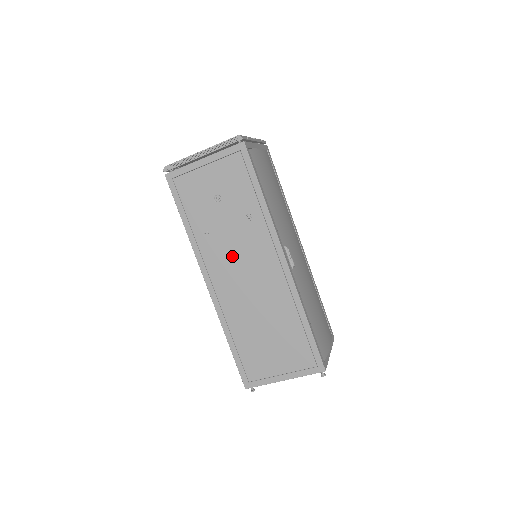
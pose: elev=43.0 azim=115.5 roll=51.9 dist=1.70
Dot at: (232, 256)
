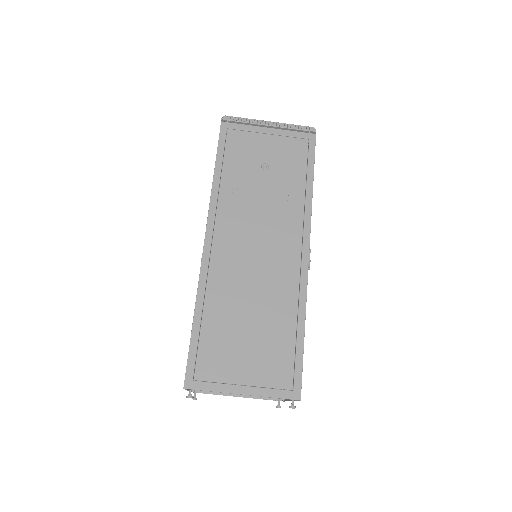
Dot at: (251, 225)
